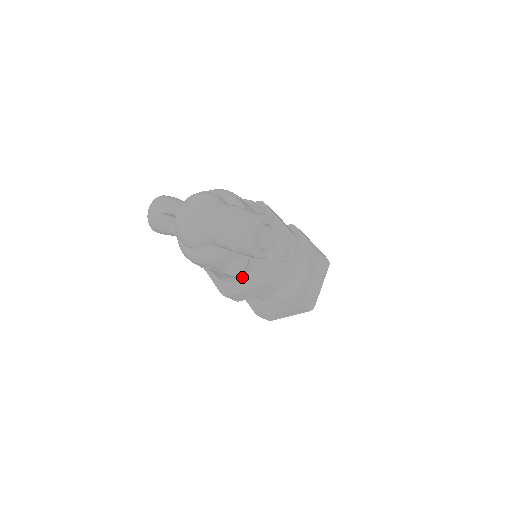
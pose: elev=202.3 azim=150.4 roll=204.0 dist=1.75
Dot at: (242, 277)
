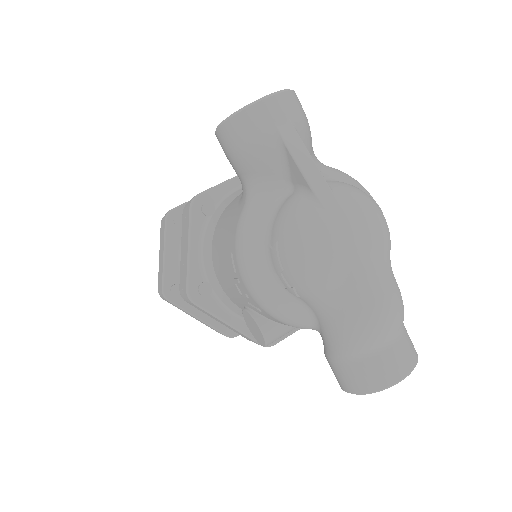
Dot at: occluded
